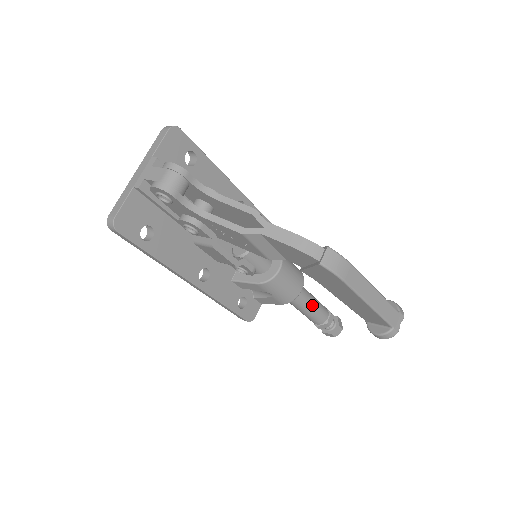
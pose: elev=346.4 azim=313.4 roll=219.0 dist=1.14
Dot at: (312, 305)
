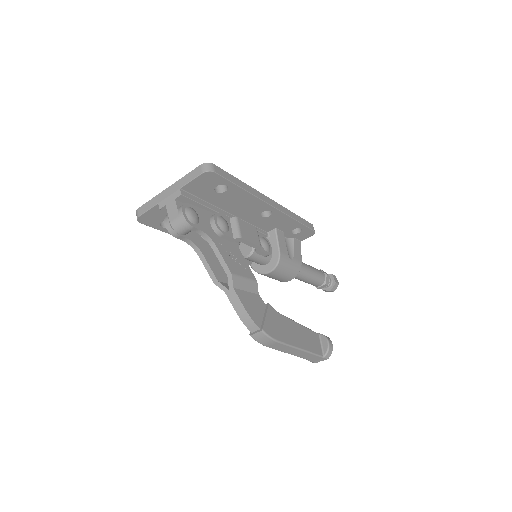
Dot at: (305, 280)
